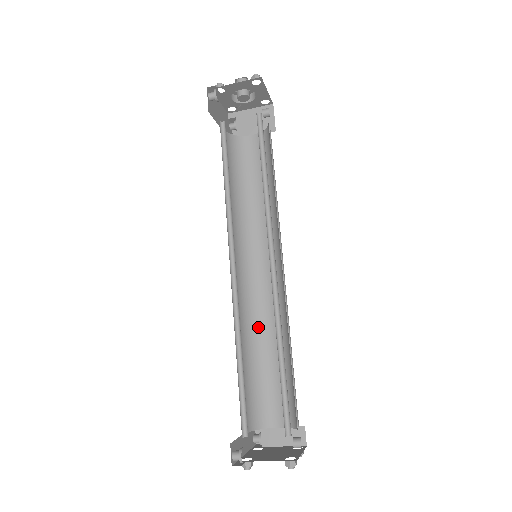
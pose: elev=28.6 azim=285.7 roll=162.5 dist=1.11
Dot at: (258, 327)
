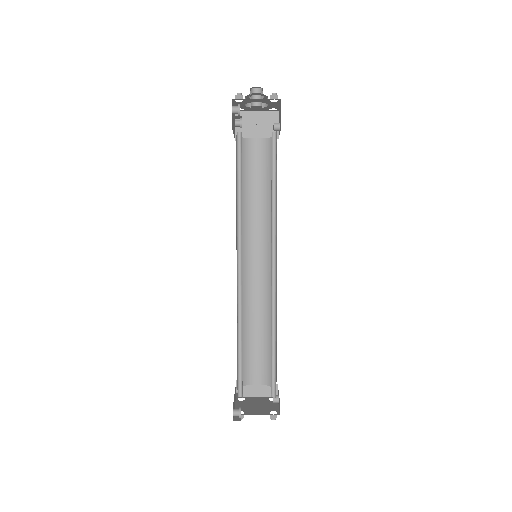
Dot at: (248, 309)
